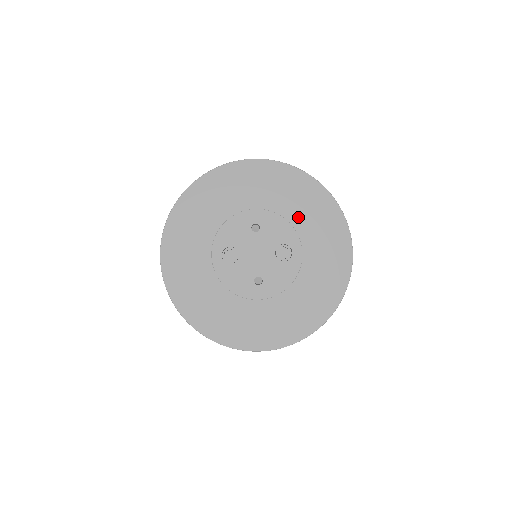
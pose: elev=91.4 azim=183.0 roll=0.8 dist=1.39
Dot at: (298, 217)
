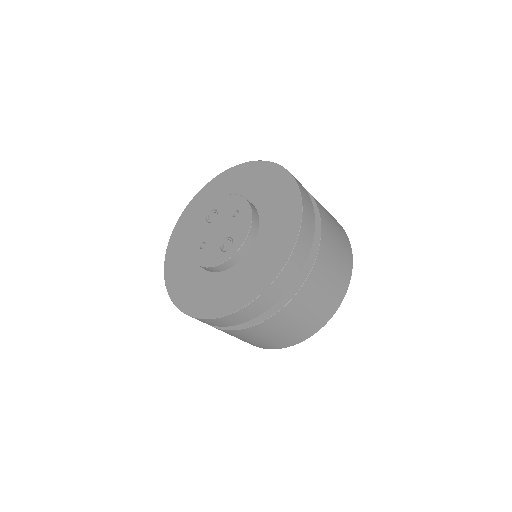
Dot at: (265, 237)
